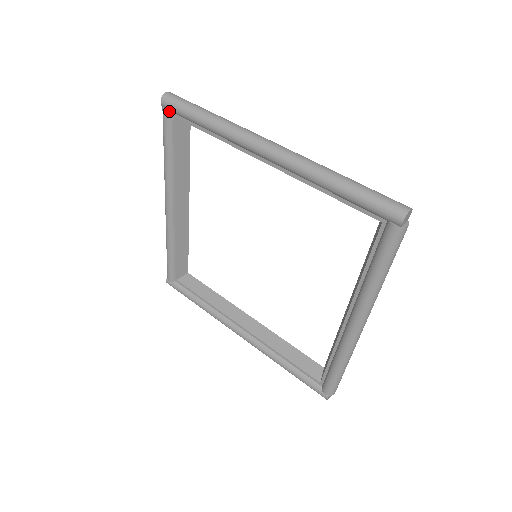
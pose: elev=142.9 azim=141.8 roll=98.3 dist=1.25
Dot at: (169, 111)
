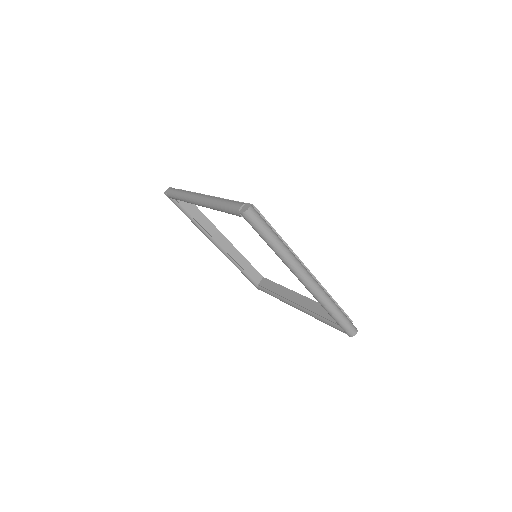
Dot at: occluded
